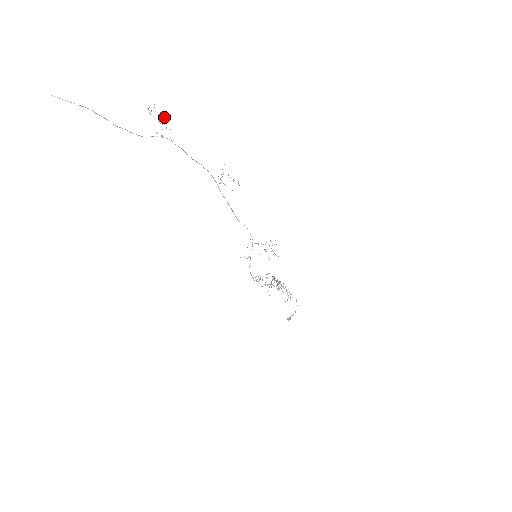
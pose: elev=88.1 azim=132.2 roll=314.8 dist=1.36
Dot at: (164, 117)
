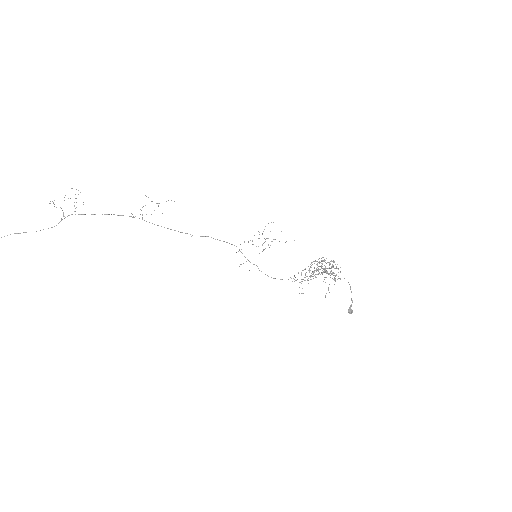
Dot at: occluded
